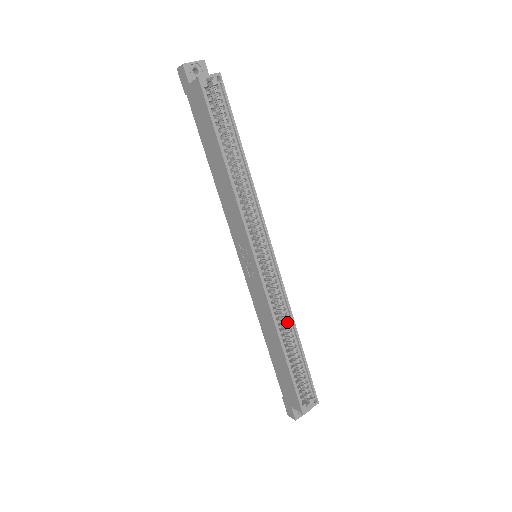
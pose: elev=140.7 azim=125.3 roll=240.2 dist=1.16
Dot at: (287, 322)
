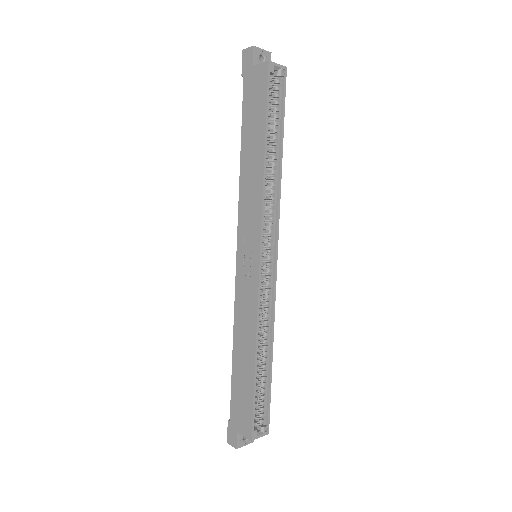
Dot at: (266, 334)
